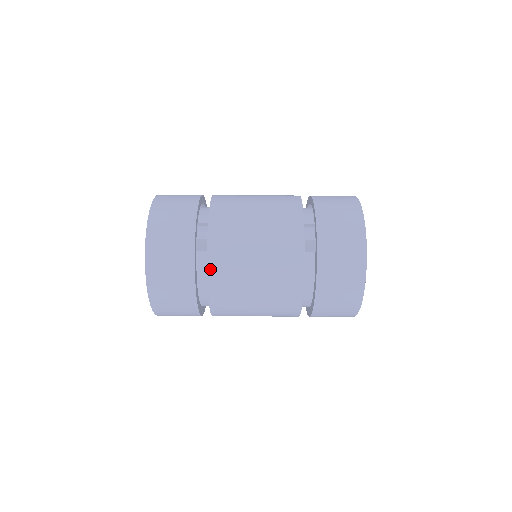
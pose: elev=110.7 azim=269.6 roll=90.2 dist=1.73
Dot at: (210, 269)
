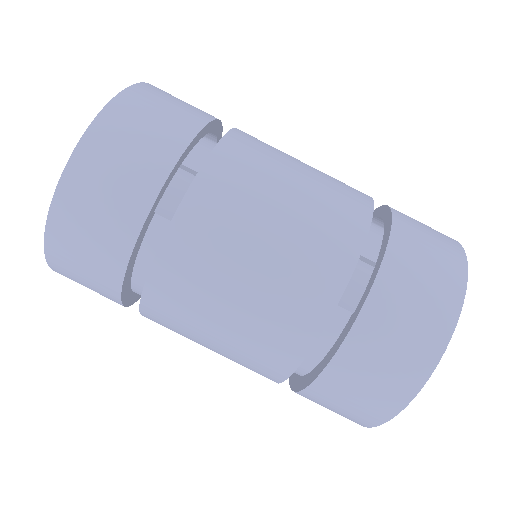
Dot at: (161, 257)
